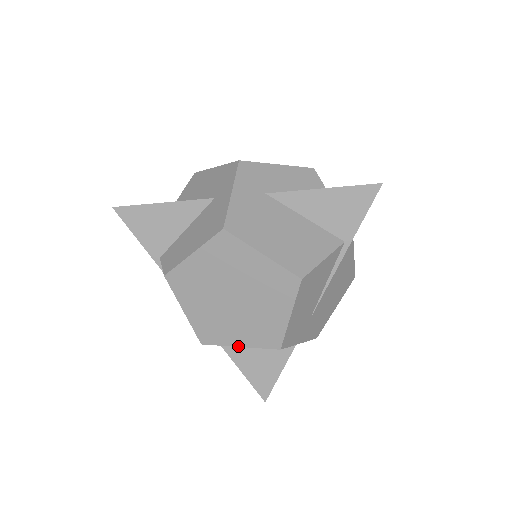
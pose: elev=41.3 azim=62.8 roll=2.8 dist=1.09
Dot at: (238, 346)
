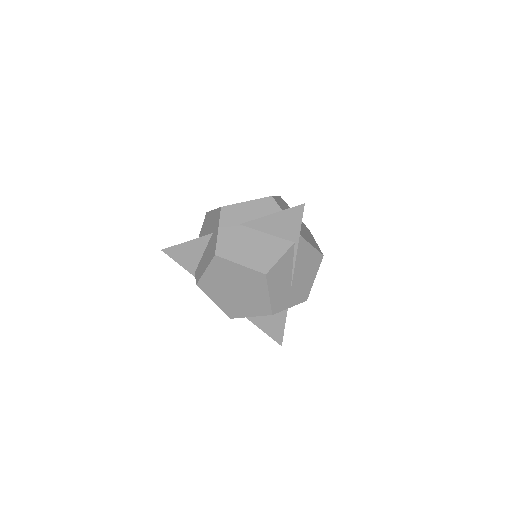
Dot at: occluded
